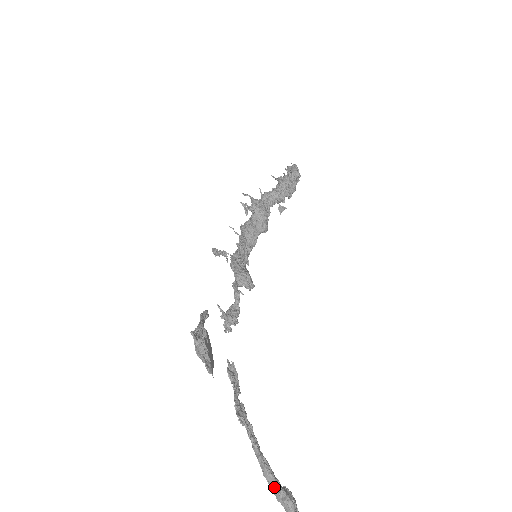
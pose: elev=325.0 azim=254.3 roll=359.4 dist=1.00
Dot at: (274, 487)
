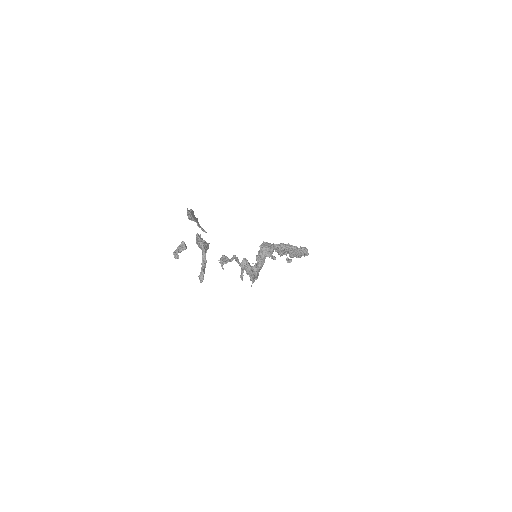
Dot at: (198, 240)
